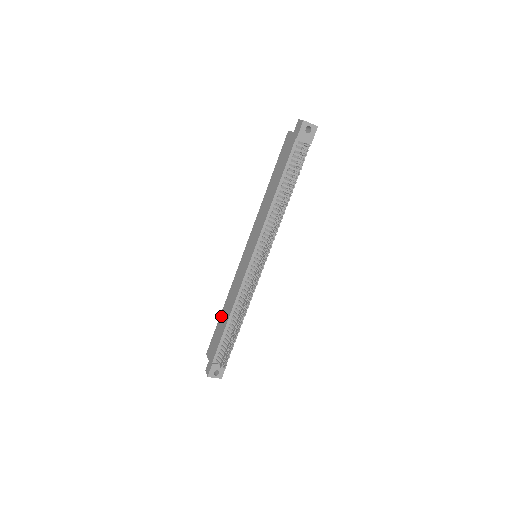
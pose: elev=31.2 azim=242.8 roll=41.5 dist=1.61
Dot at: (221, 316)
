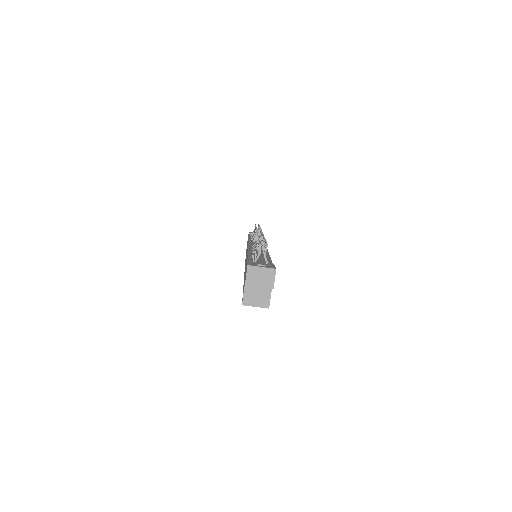
Dot at: occluded
